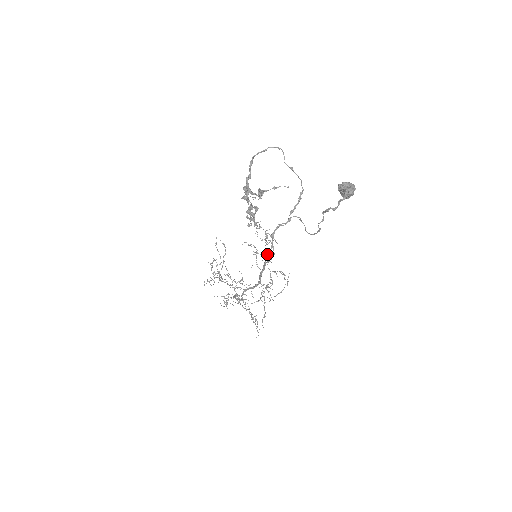
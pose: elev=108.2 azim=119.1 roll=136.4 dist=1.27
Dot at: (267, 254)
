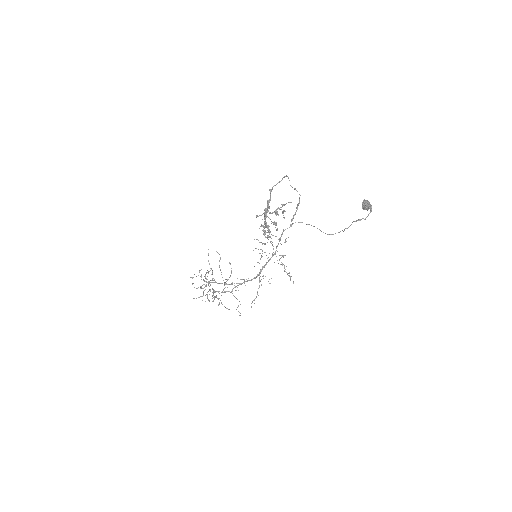
Dot at: occluded
